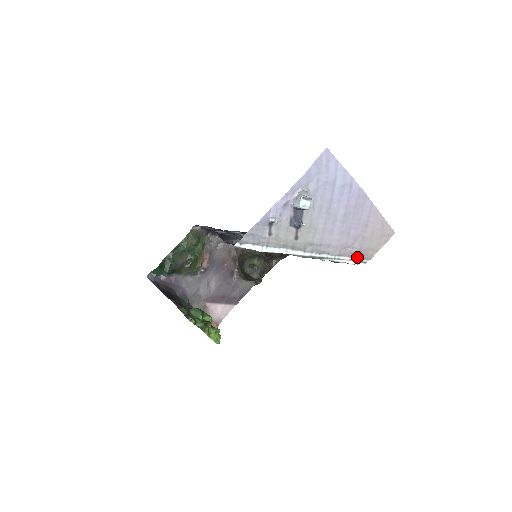
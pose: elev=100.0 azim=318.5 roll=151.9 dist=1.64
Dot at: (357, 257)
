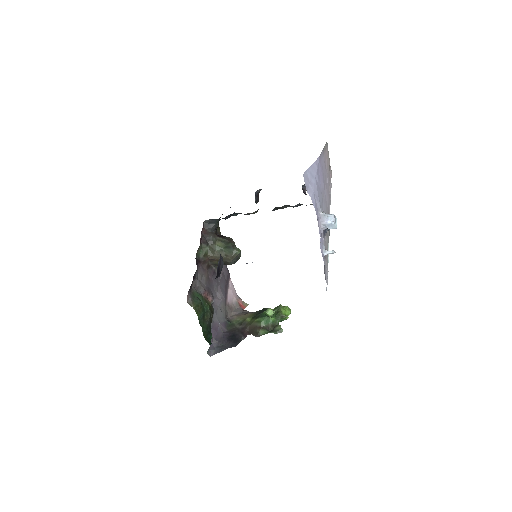
Dot at: (331, 185)
